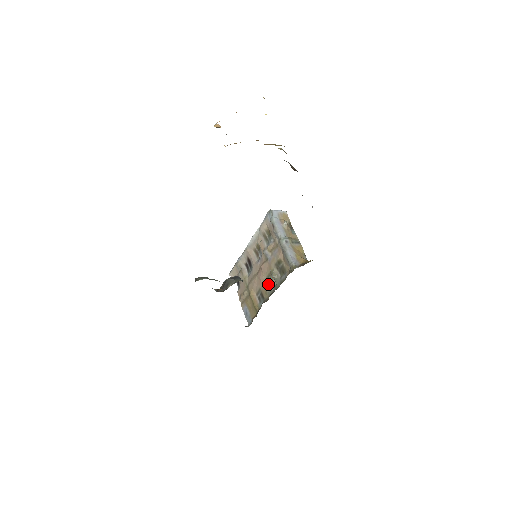
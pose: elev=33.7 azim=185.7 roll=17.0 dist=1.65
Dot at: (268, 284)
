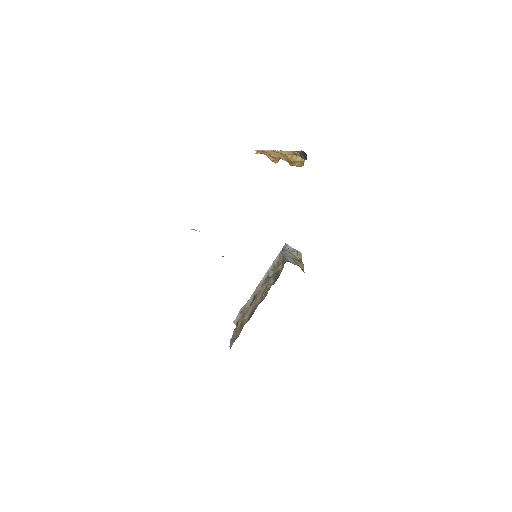
Dot at: (261, 299)
